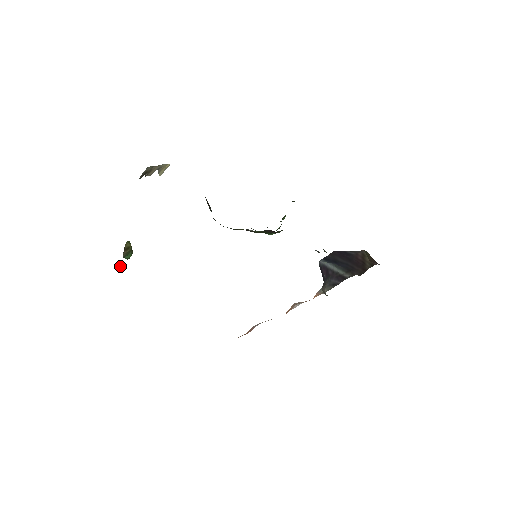
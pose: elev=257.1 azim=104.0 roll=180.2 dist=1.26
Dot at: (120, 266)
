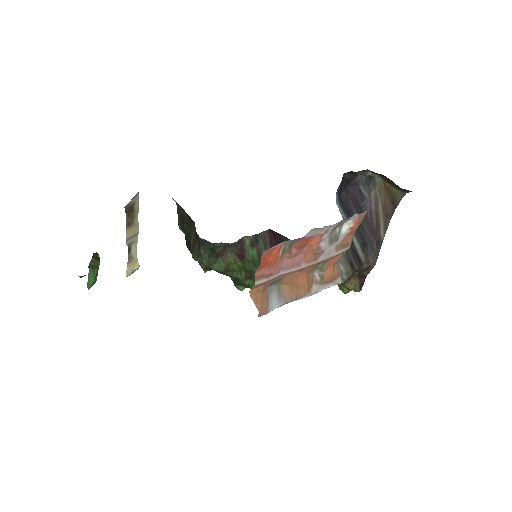
Dot at: occluded
